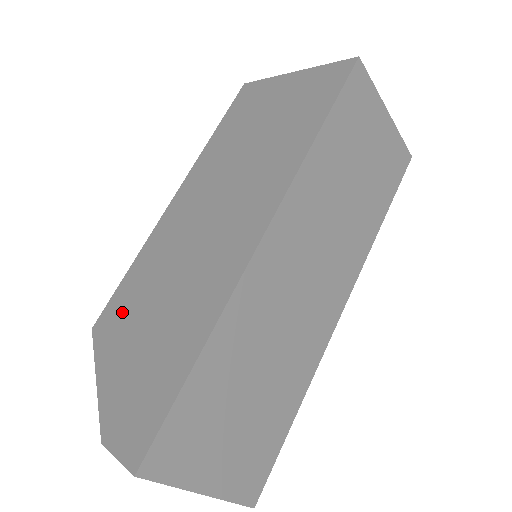
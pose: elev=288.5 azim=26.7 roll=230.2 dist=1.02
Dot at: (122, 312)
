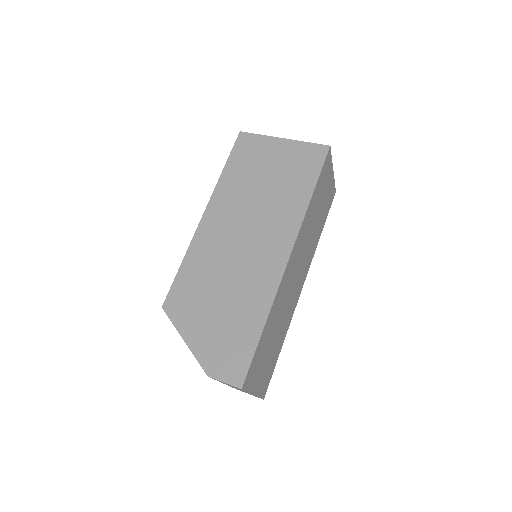
Dot at: (188, 297)
